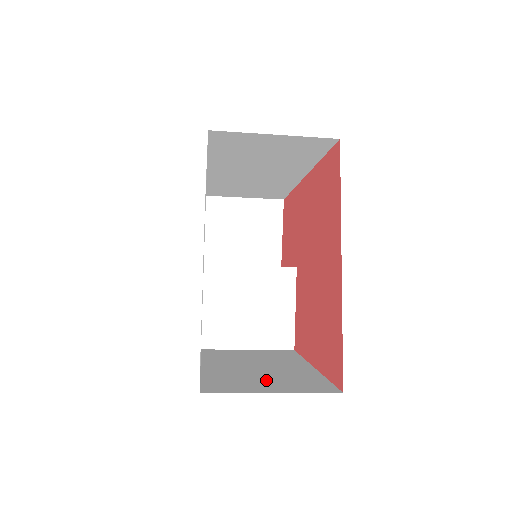
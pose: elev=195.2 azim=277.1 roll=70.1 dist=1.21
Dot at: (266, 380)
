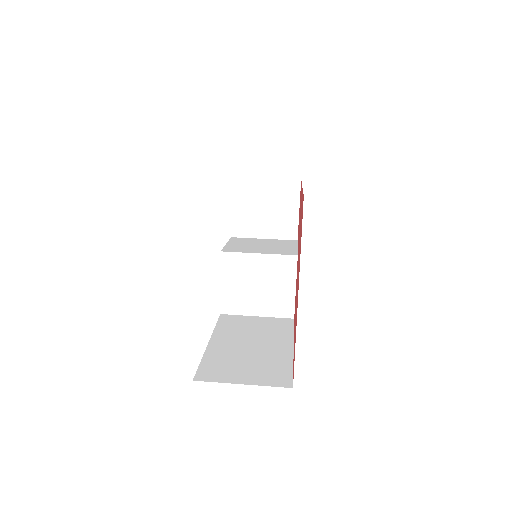
Dot at: (247, 366)
